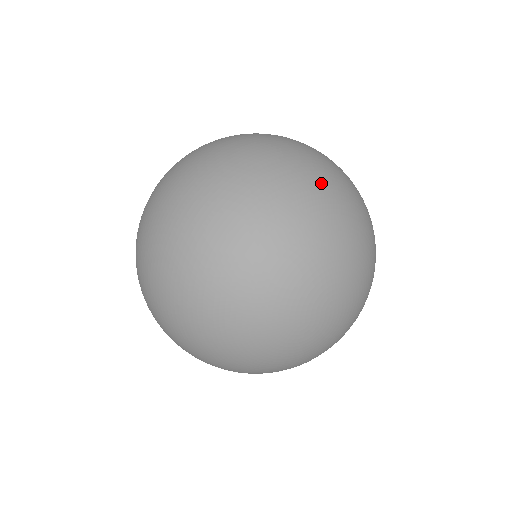
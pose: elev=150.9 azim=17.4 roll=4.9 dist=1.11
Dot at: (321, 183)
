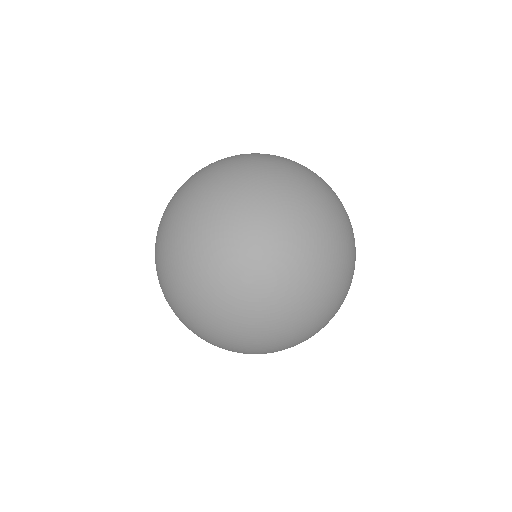
Dot at: (272, 158)
